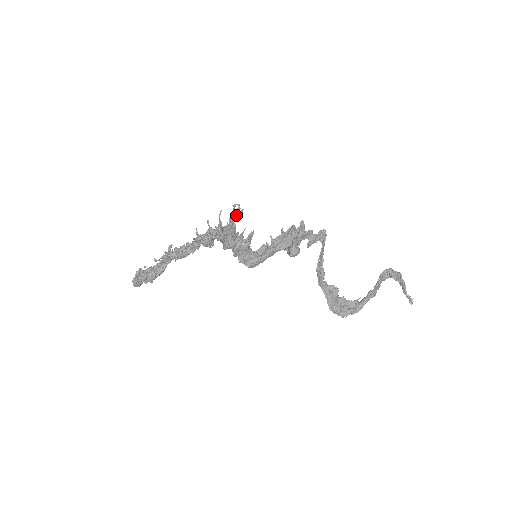
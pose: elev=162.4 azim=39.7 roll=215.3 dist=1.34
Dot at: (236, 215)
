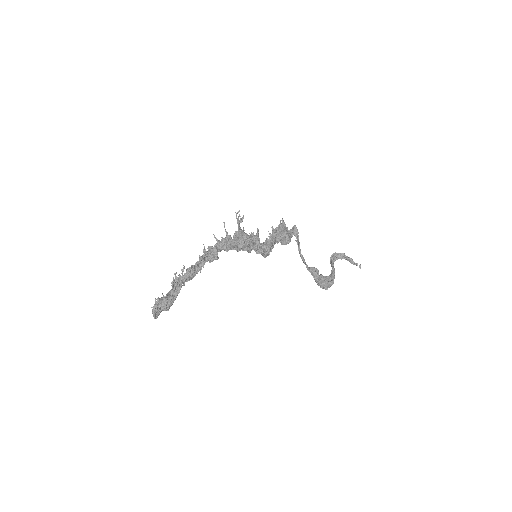
Dot at: (240, 221)
